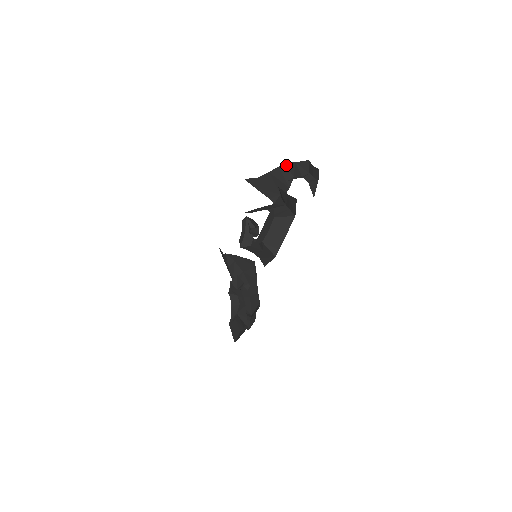
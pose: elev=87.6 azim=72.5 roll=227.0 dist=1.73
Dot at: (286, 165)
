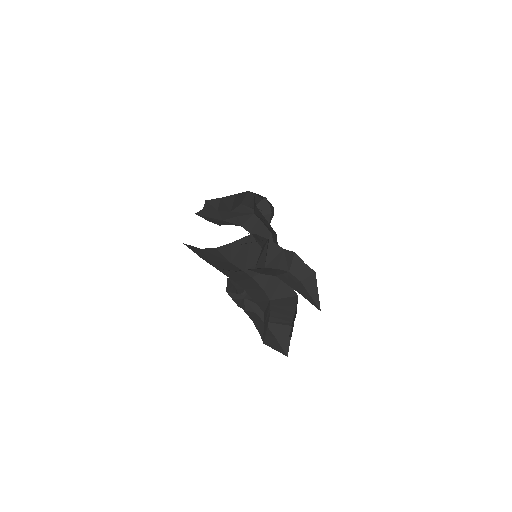
Dot at: occluded
